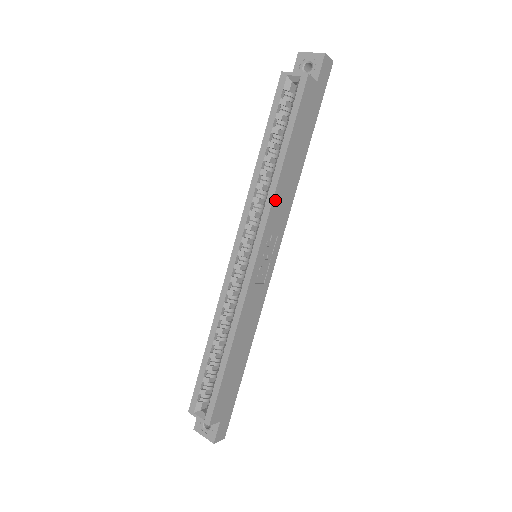
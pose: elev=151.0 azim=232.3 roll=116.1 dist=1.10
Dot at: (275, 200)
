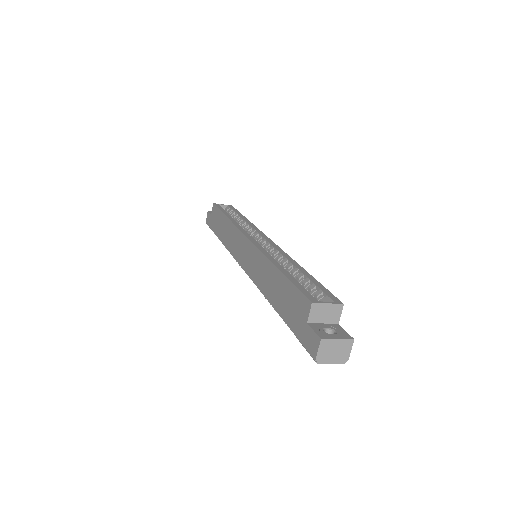
Dot at: occluded
